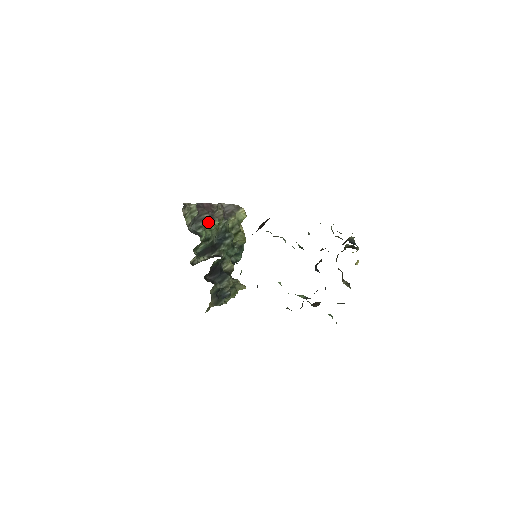
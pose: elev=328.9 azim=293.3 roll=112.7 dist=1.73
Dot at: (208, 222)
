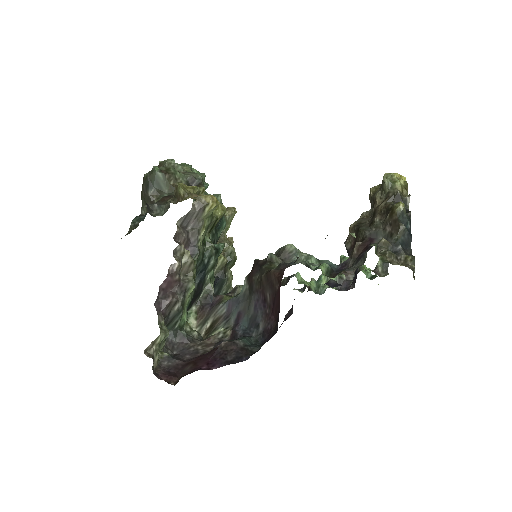
Dot at: (183, 306)
